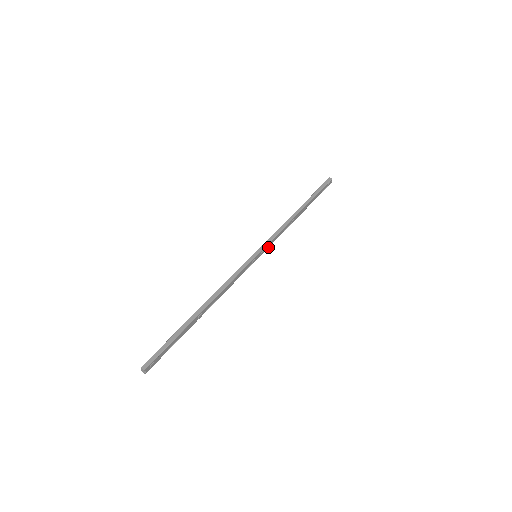
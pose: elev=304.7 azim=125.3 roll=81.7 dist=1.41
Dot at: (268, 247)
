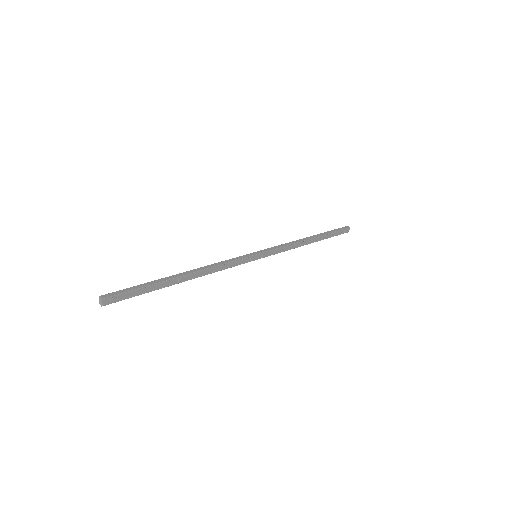
Dot at: occluded
